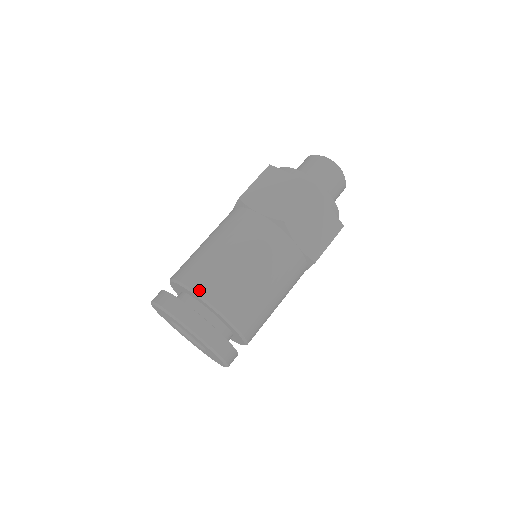
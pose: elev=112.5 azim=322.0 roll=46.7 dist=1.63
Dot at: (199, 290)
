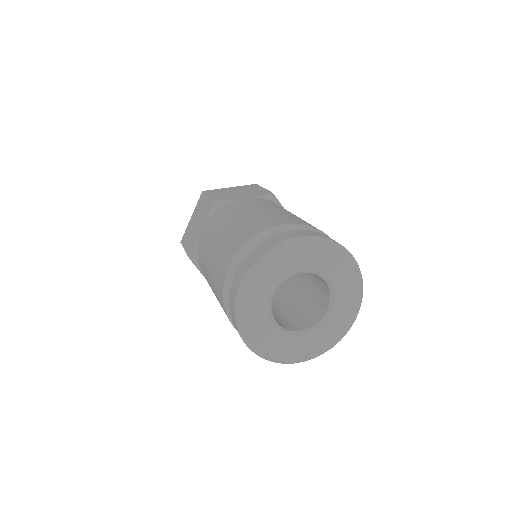
Dot at: (232, 257)
